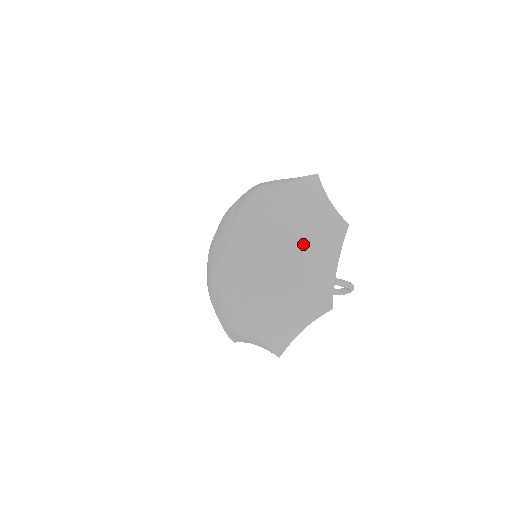
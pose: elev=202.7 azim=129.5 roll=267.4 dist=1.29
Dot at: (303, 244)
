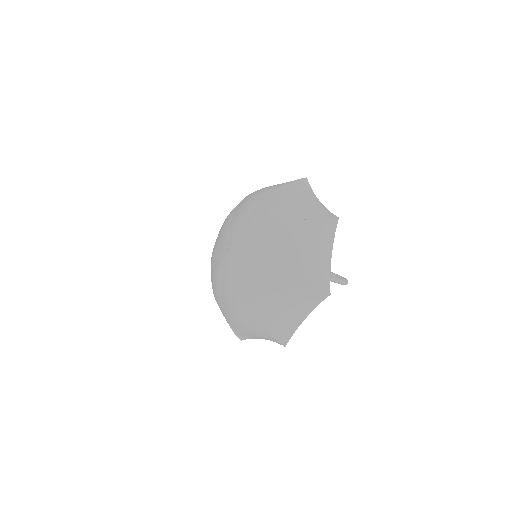
Dot at: (282, 295)
